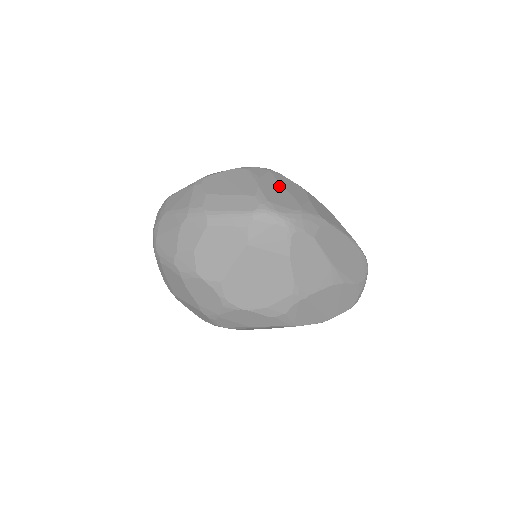
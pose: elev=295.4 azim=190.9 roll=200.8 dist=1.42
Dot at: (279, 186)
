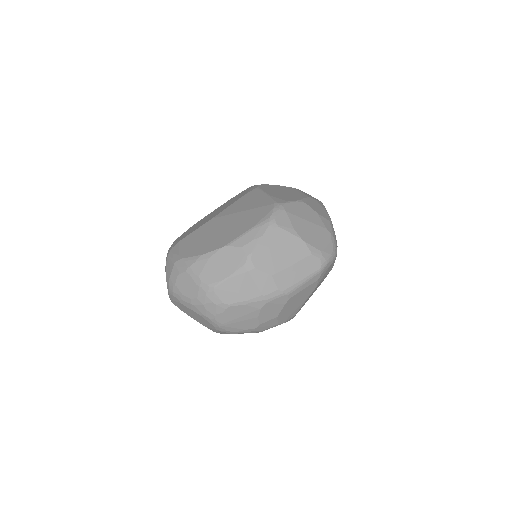
Dot at: (305, 223)
